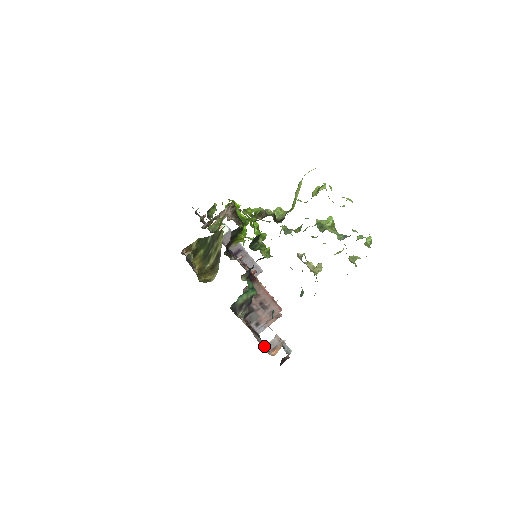
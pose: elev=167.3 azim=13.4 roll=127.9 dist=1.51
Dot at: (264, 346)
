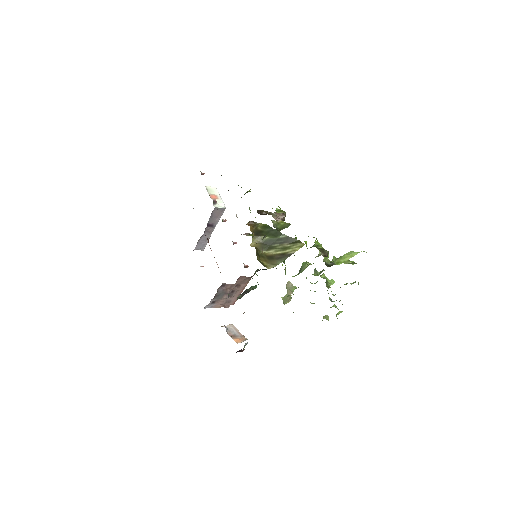
Dot at: (226, 328)
